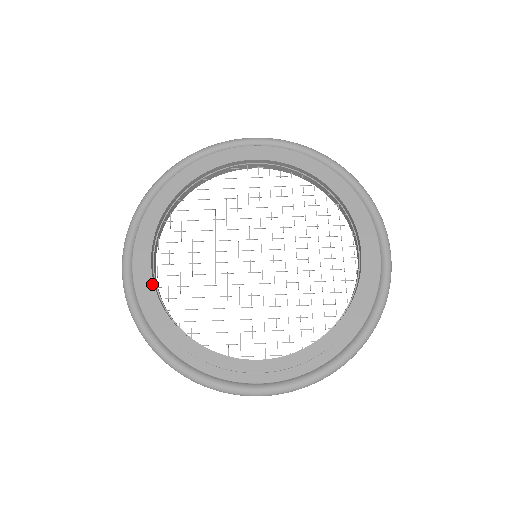
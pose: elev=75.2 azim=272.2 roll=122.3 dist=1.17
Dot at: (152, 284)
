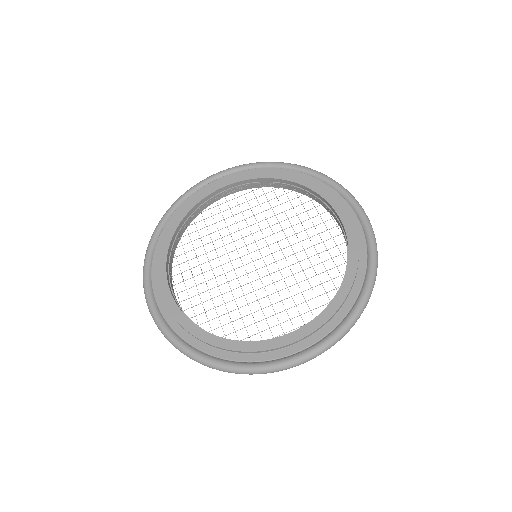
Dot at: (177, 308)
